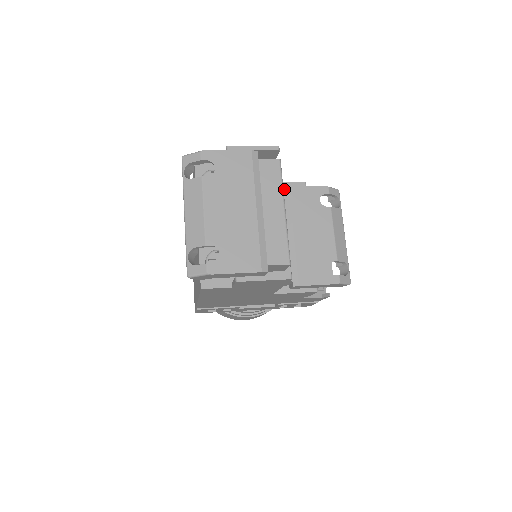
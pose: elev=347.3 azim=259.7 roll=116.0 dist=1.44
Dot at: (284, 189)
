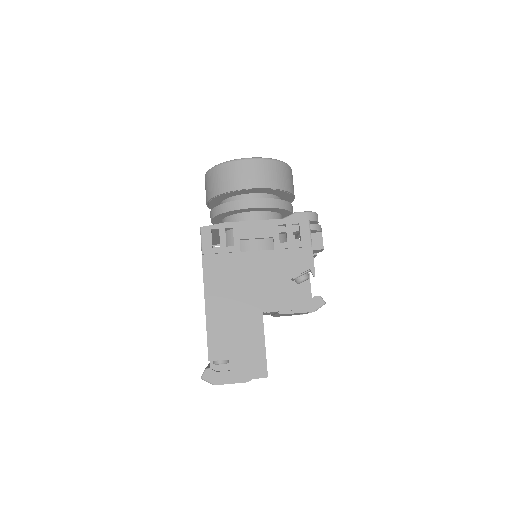
Dot at: occluded
